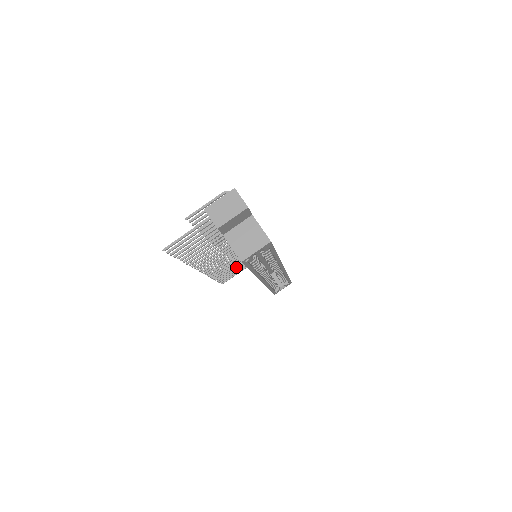
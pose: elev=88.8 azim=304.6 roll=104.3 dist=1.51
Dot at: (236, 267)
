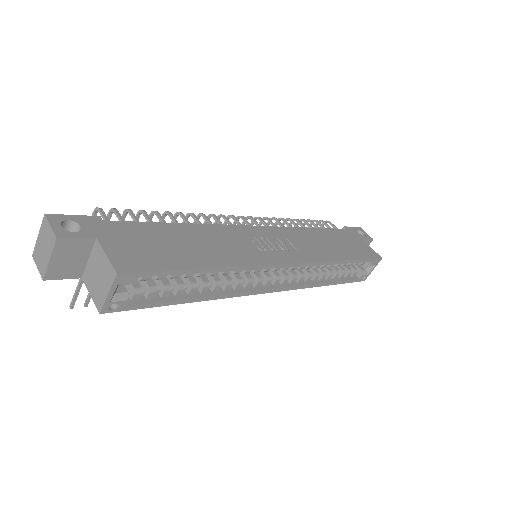
Dot at: occluded
